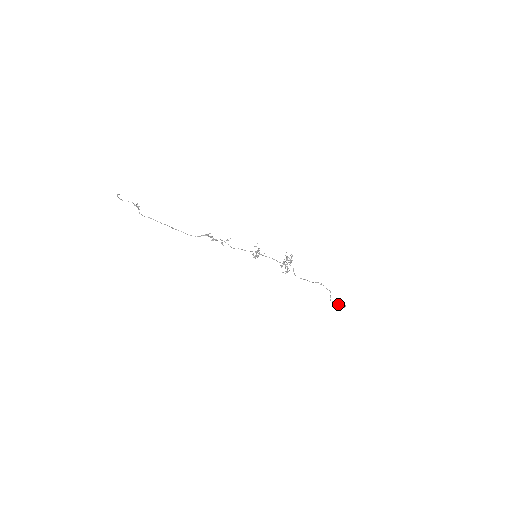
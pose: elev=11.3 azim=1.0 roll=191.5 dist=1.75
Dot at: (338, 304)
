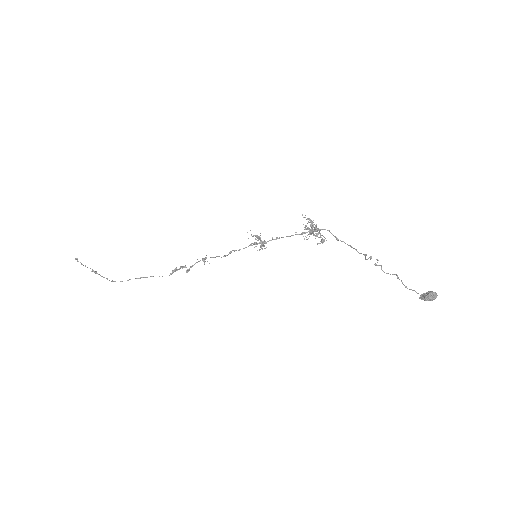
Dot at: (419, 298)
